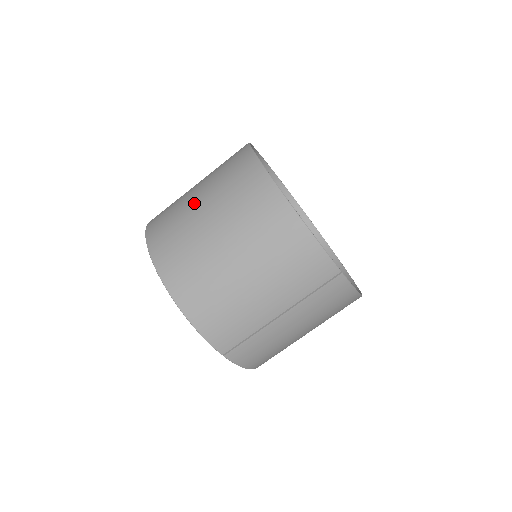
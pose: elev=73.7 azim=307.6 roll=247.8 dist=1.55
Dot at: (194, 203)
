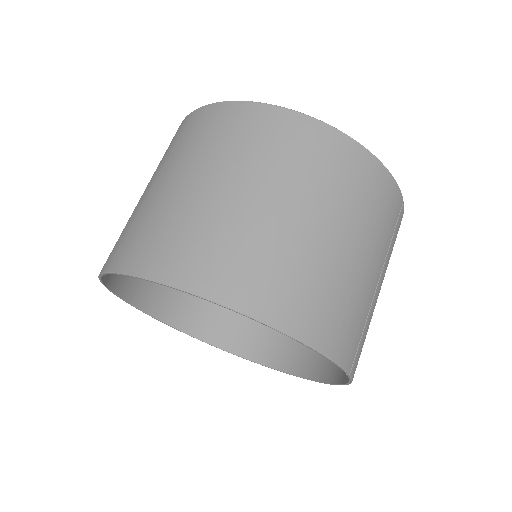
Dot at: (208, 193)
